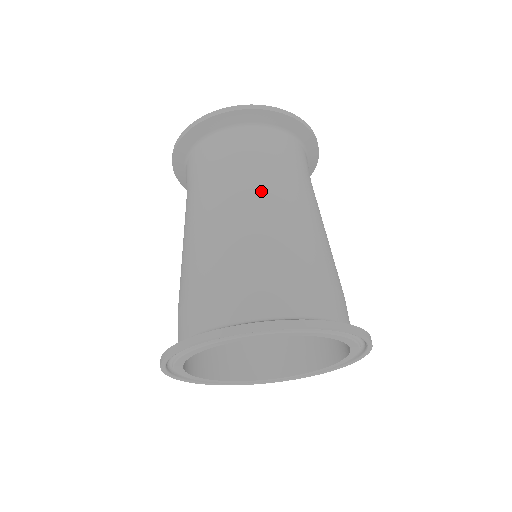
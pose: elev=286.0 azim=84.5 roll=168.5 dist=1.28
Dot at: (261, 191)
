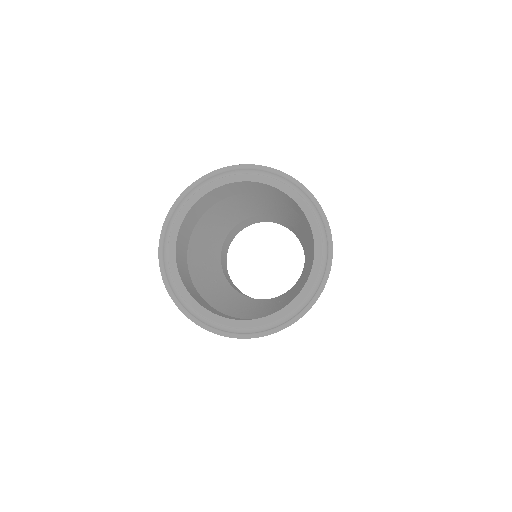
Dot at: occluded
